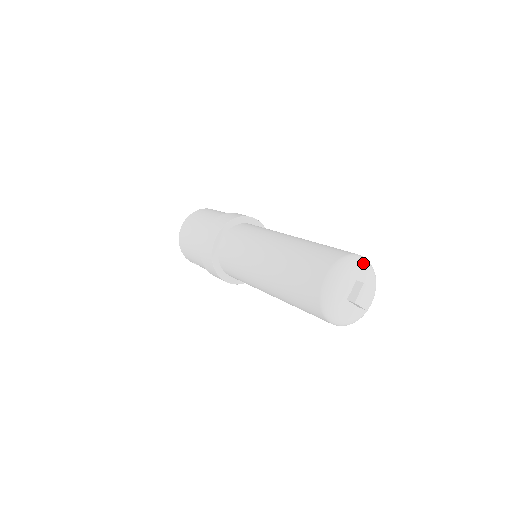
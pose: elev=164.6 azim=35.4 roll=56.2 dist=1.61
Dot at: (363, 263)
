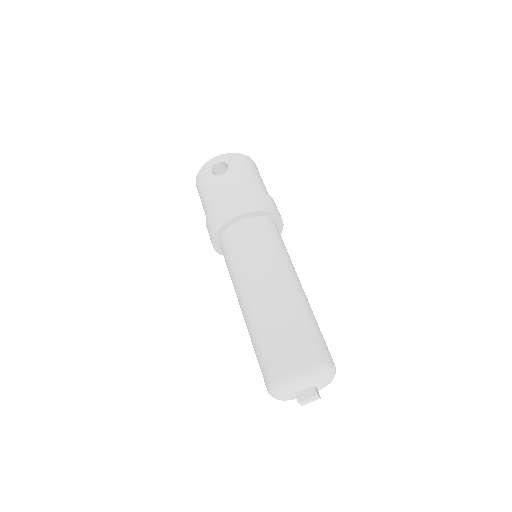
Dot at: (291, 386)
